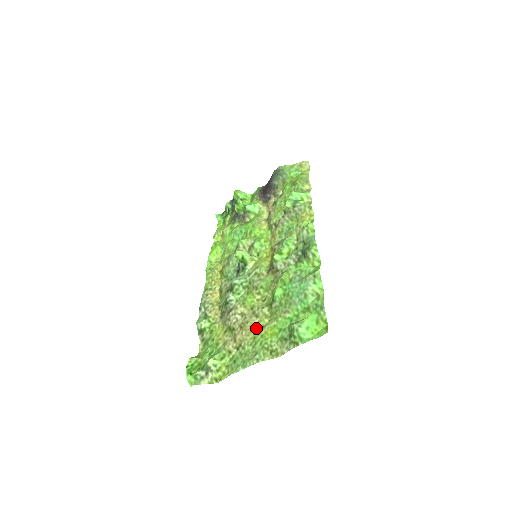
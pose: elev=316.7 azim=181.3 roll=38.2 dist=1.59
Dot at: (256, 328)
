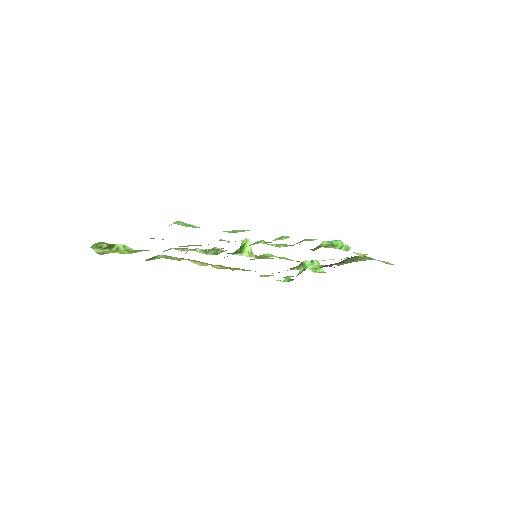
Dot at: occluded
